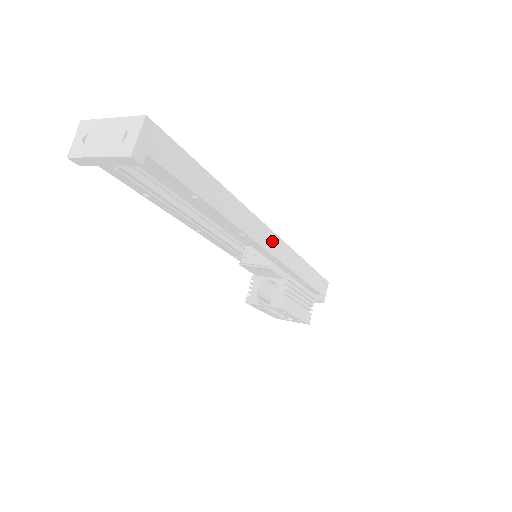
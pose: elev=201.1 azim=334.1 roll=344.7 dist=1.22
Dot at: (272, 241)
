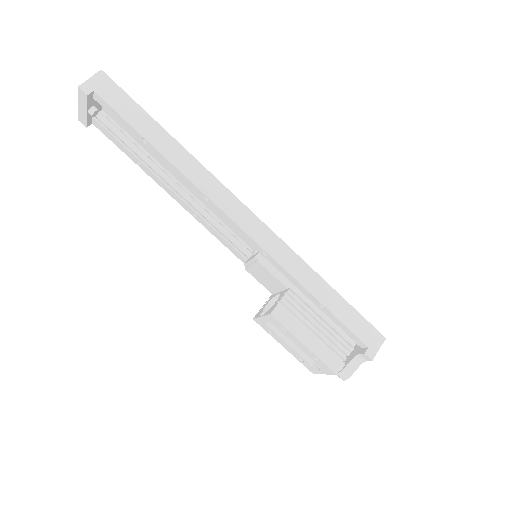
Dot at: (252, 223)
